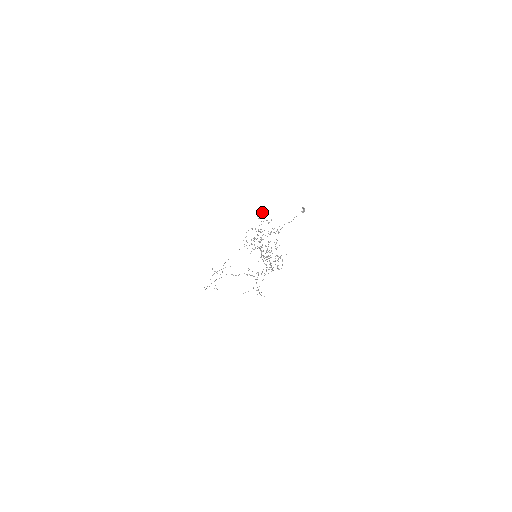
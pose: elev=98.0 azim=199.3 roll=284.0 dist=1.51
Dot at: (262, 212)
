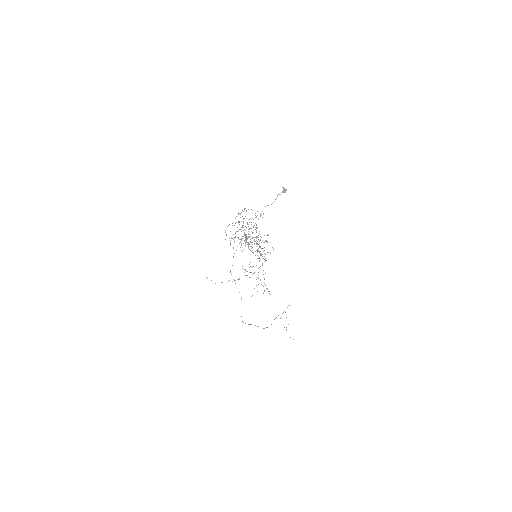
Dot at: (244, 209)
